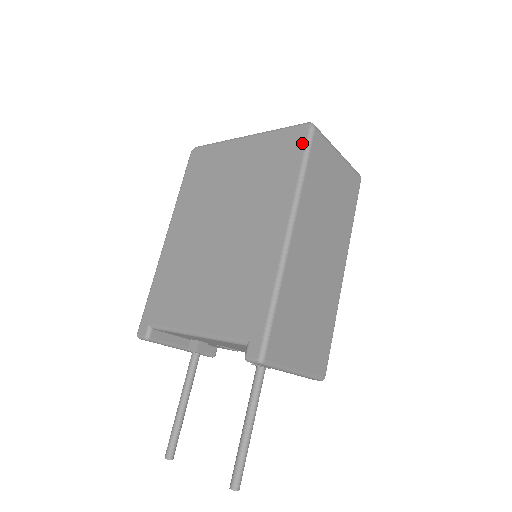
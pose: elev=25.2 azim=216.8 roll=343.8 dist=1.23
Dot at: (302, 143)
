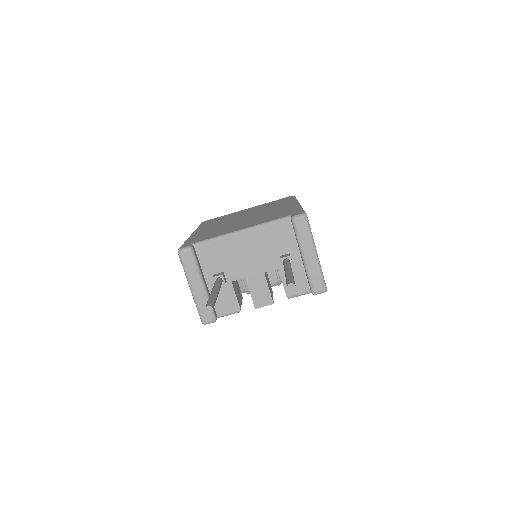
Dot at: (291, 197)
